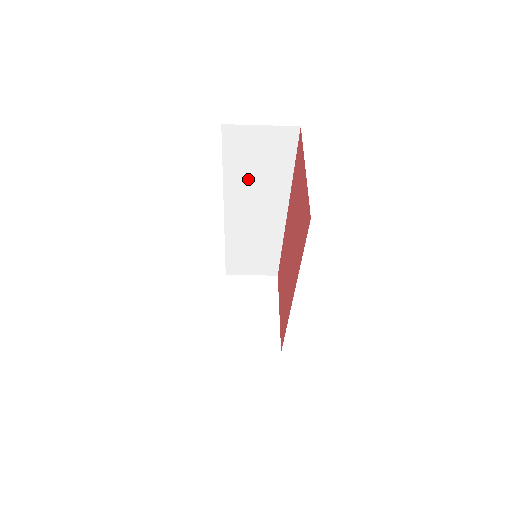
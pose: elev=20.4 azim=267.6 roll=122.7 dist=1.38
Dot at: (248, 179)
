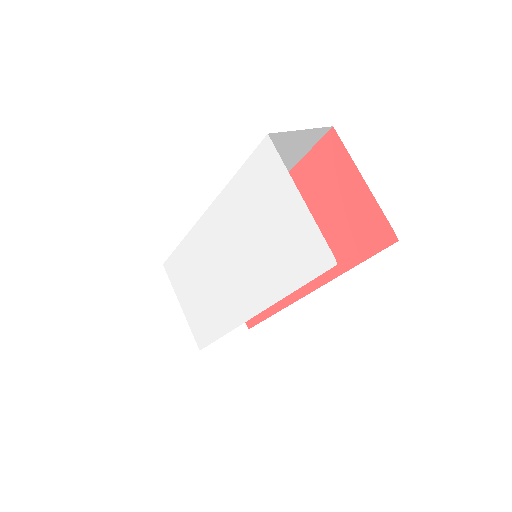
Dot at: occluded
